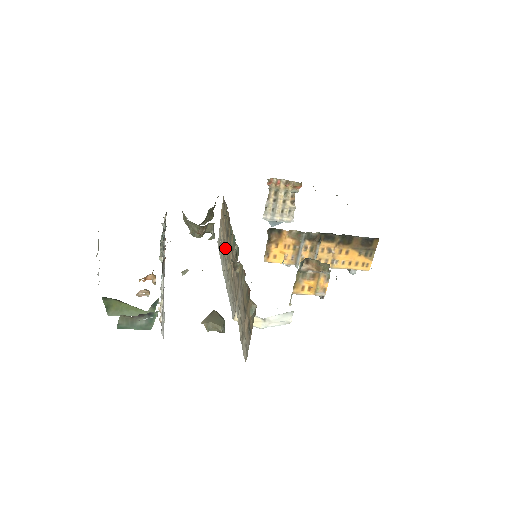
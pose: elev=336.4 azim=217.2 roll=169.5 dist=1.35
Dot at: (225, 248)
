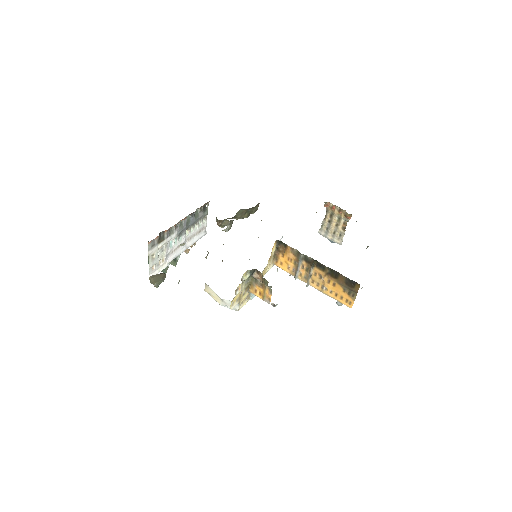
Dot at: occluded
